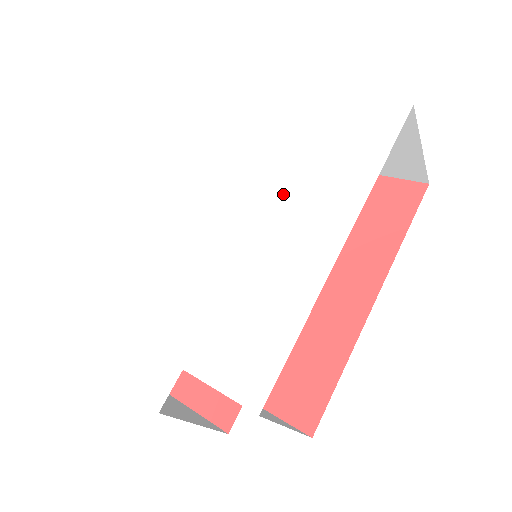
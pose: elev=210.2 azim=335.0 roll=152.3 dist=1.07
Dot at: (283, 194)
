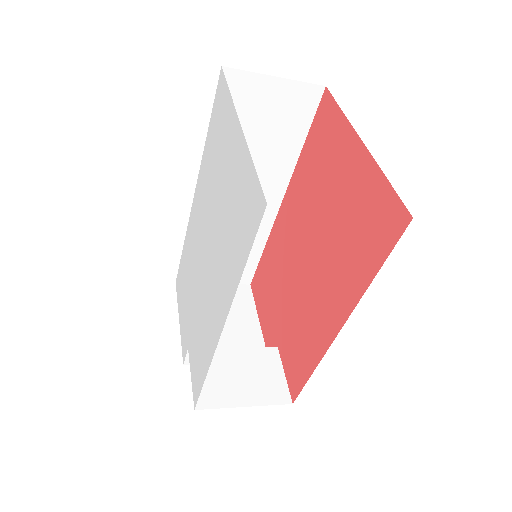
Dot at: (217, 246)
